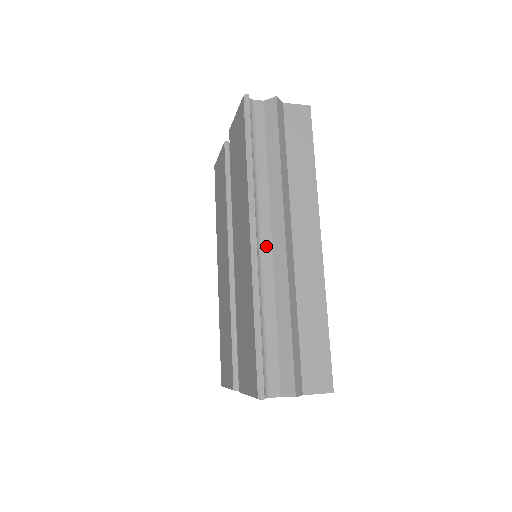
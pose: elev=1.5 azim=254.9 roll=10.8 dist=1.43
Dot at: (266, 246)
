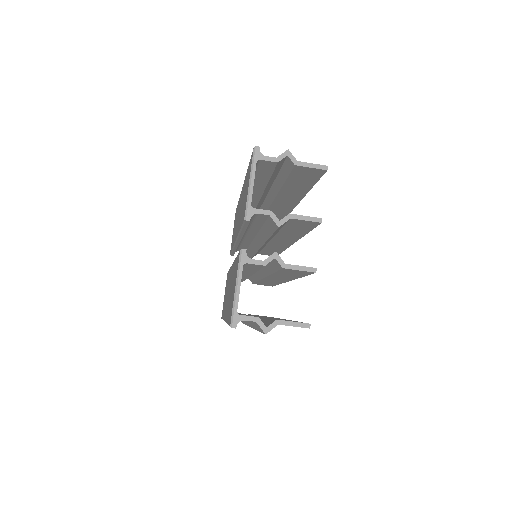
Dot at: occluded
